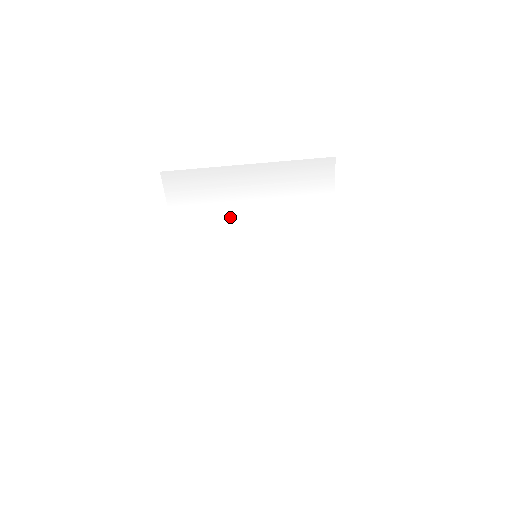
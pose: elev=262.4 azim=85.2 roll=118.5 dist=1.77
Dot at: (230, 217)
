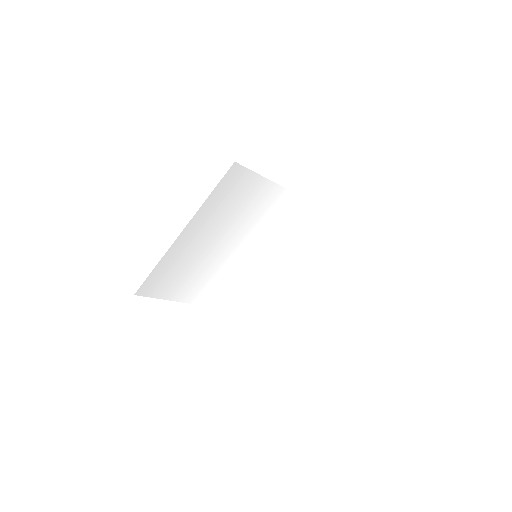
Dot at: (210, 262)
